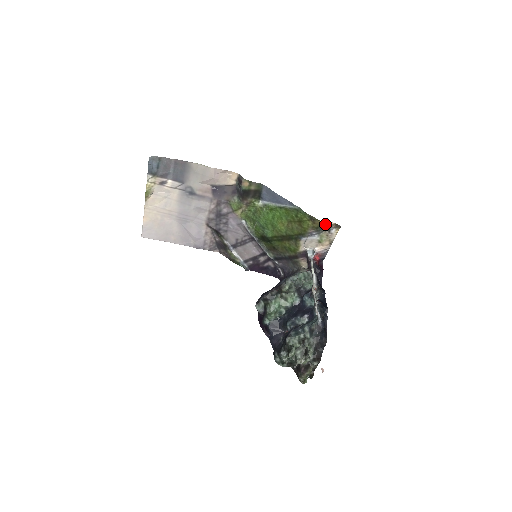
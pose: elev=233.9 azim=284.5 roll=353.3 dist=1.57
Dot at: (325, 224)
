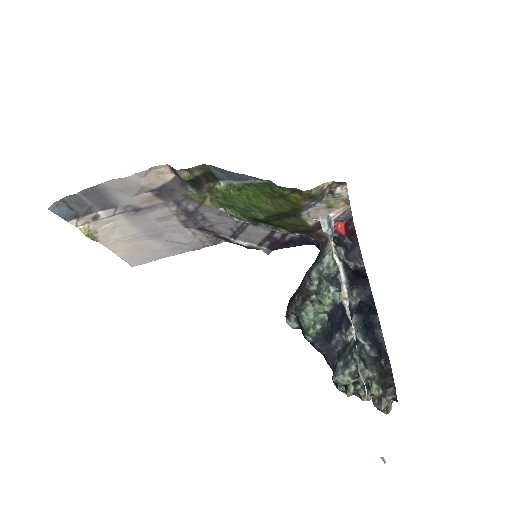
Dot at: (318, 189)
